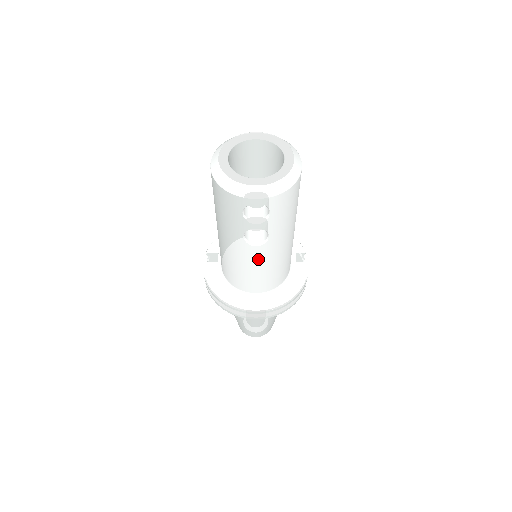
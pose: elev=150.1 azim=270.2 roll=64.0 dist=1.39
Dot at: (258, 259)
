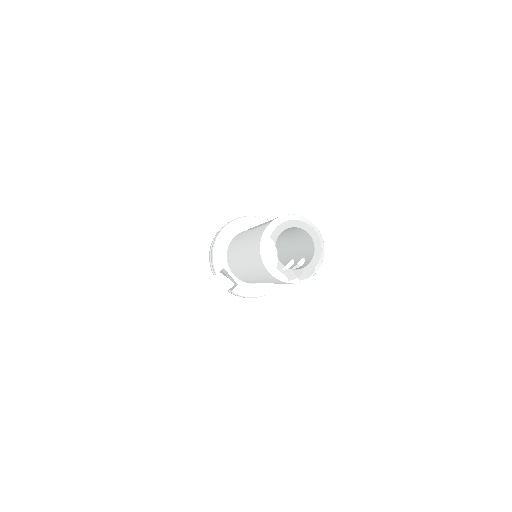
Dot at: occluded
